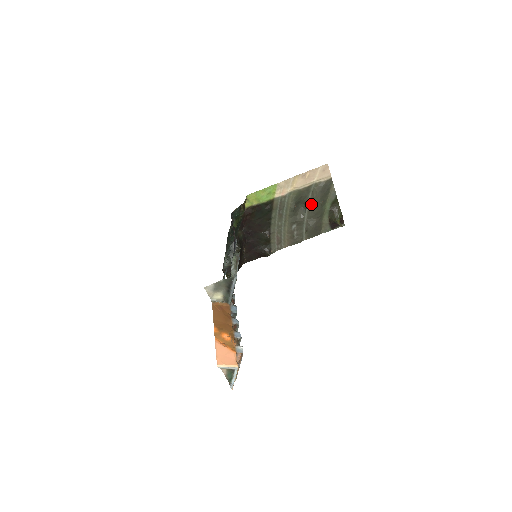
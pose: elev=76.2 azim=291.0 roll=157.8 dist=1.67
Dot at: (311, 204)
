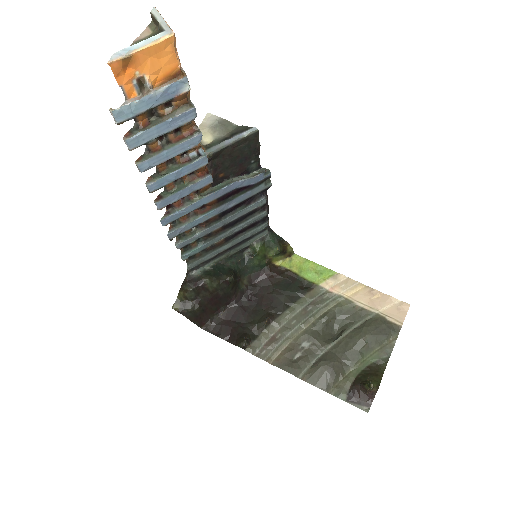
Dot at: (351, 334)
